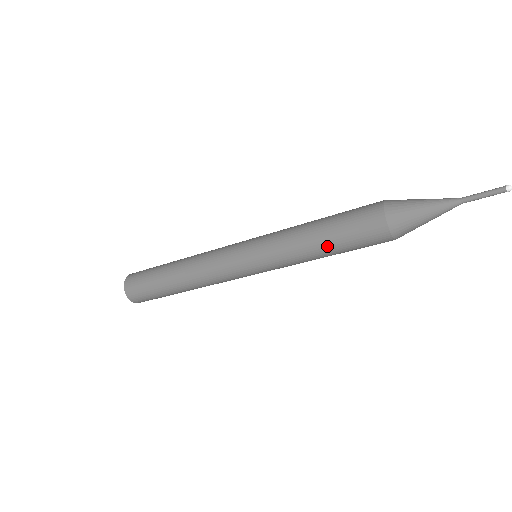
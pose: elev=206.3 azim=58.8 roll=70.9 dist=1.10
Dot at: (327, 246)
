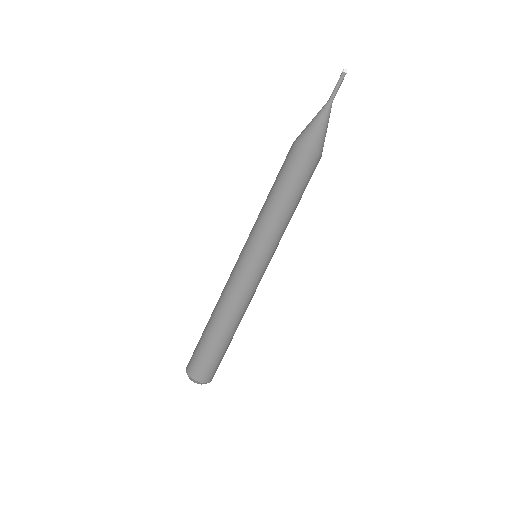
Dot at: (283, 194)
